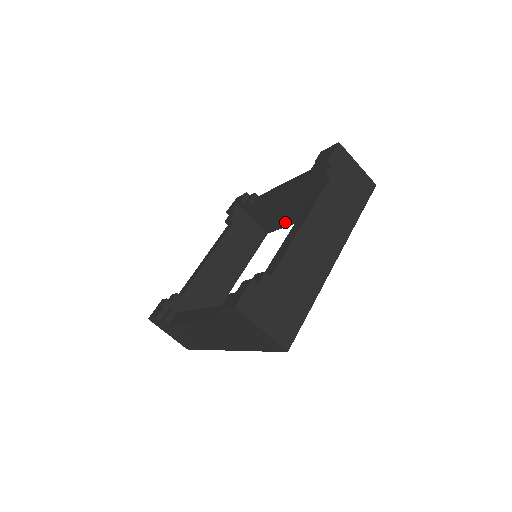
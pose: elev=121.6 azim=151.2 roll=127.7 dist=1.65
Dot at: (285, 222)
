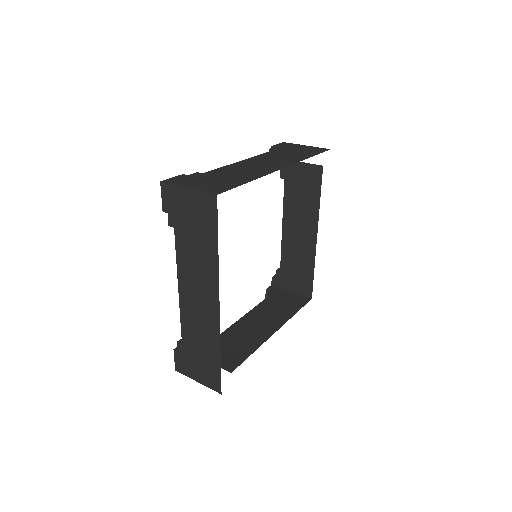
Dot at: (309, 264)
